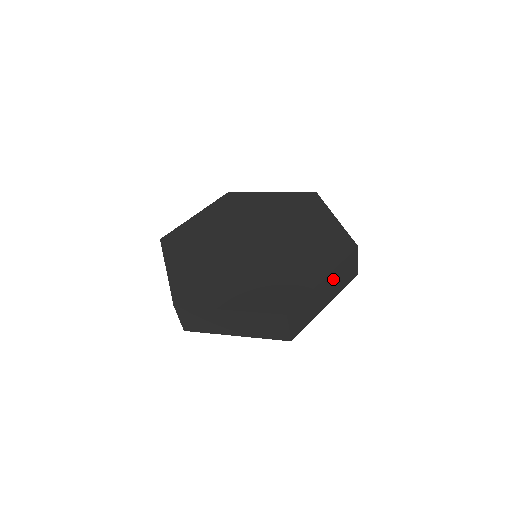
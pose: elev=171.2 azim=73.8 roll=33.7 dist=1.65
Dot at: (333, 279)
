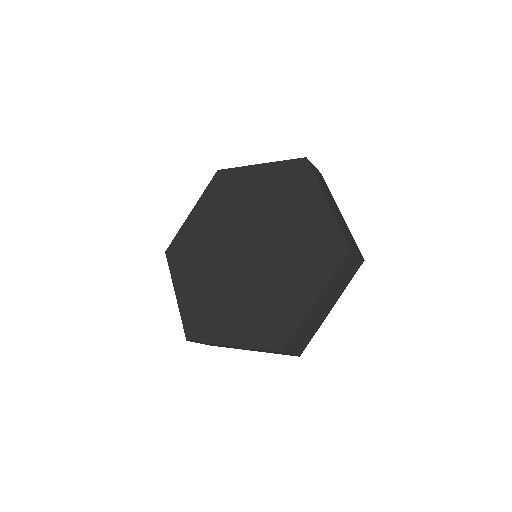
Dot at: occluded
